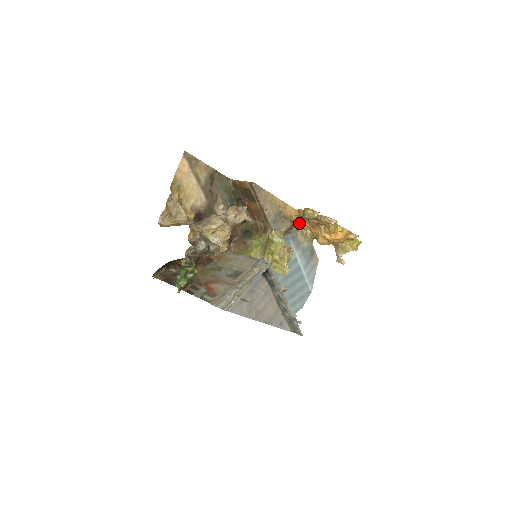
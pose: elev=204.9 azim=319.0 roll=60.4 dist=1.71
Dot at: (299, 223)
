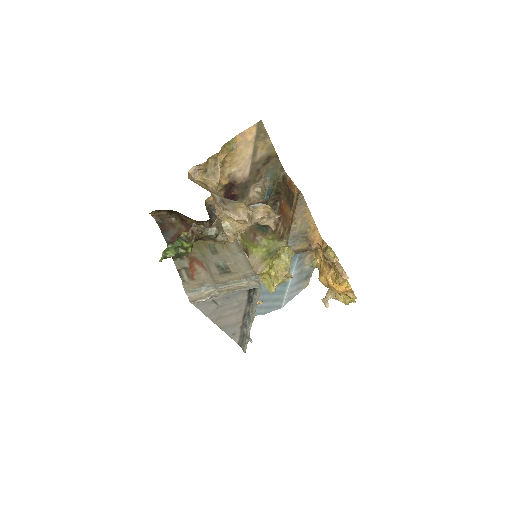
Dot at: occluded
